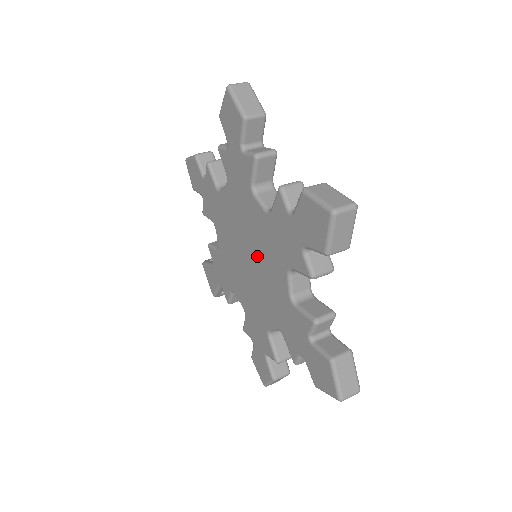
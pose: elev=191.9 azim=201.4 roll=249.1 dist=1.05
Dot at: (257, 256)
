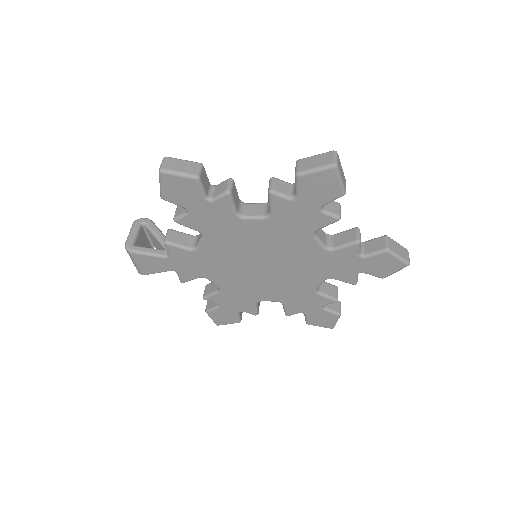
Dot at: (283, 267)
